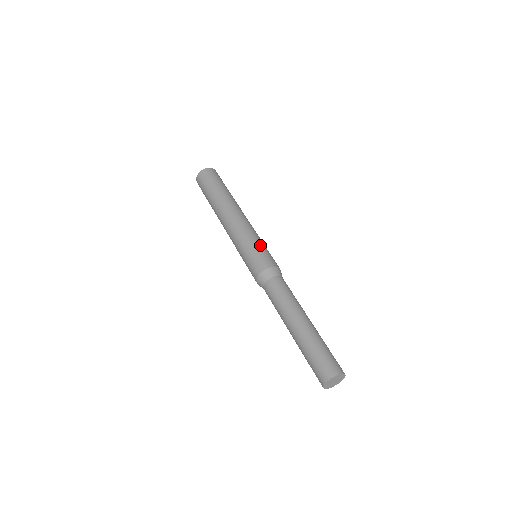
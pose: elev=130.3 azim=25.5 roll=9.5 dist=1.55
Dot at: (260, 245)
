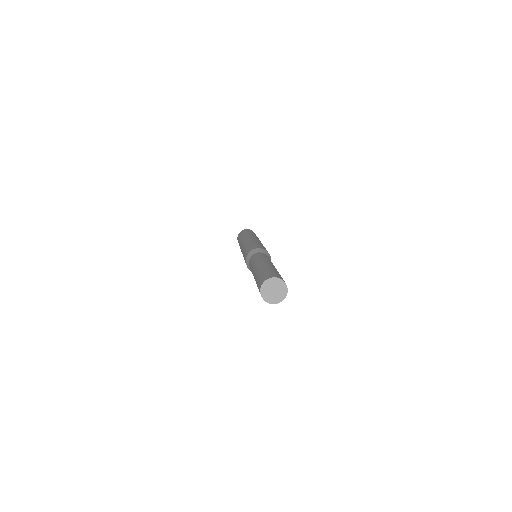
Dot at: occluded
